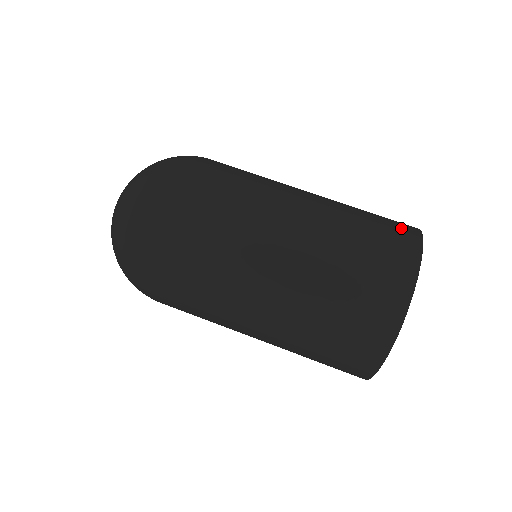
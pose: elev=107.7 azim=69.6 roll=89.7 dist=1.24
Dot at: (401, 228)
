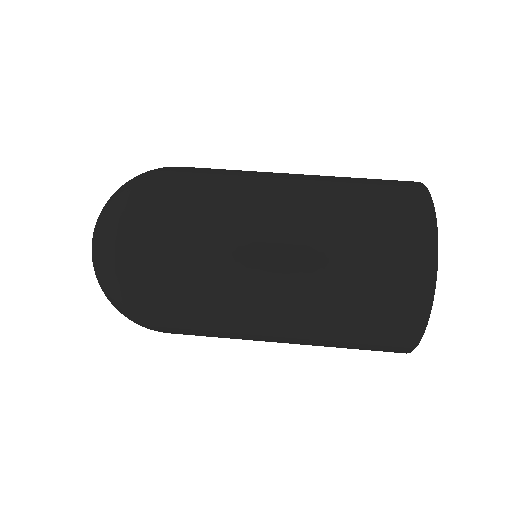
Dot at: occluded
